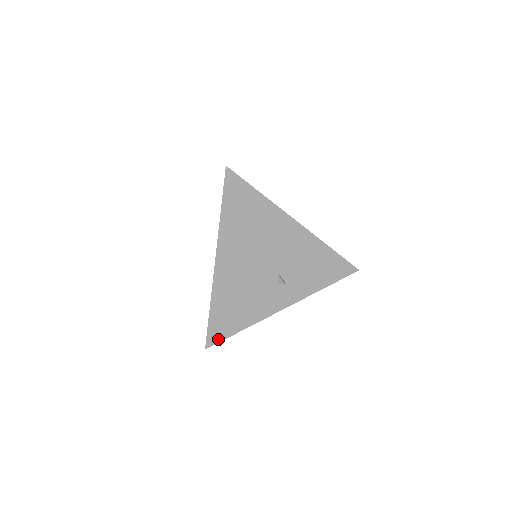
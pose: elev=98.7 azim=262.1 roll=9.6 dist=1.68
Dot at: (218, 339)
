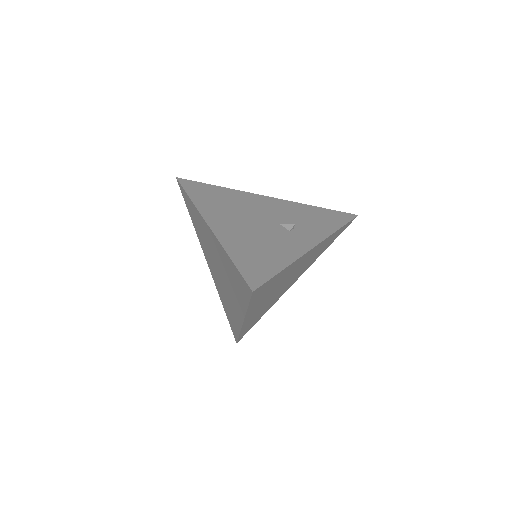
Dot at: (261, 280)
